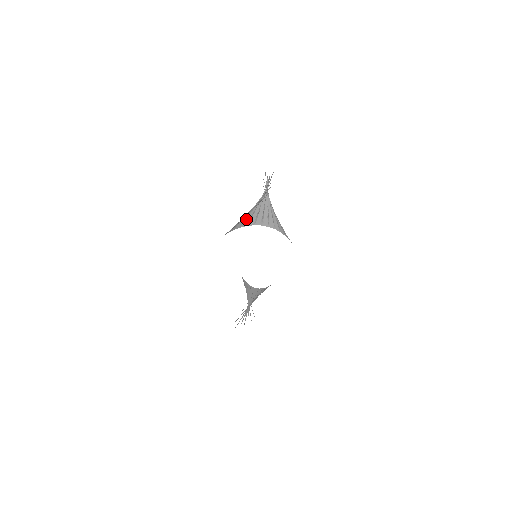
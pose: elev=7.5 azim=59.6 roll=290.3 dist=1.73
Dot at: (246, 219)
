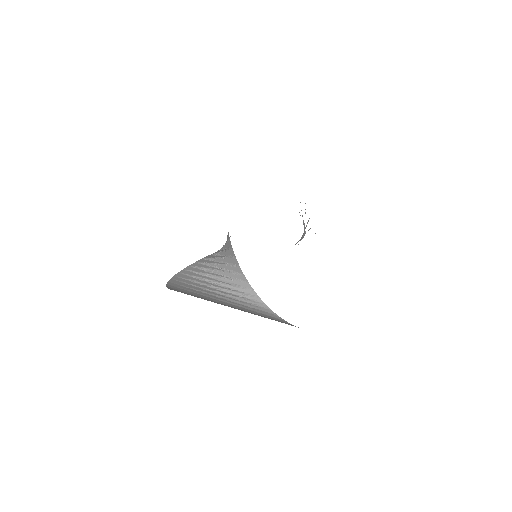
Dot at: occluded
